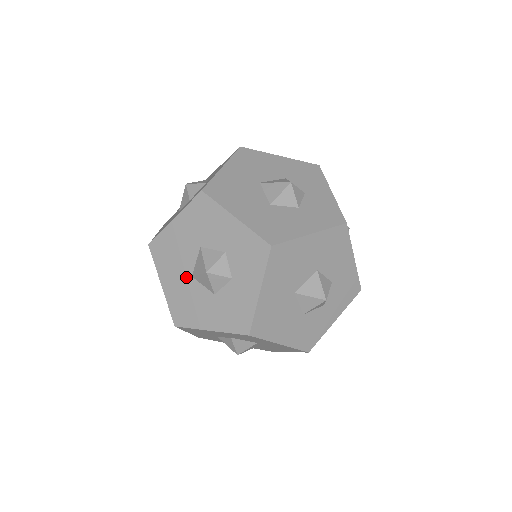
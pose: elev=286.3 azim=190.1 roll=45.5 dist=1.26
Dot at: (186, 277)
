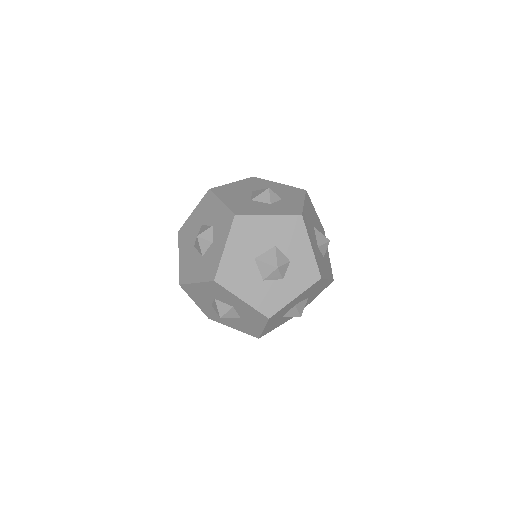
Dot at: (250, 256)
